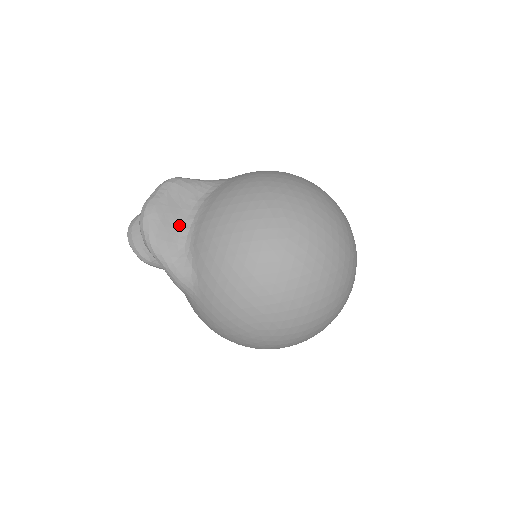
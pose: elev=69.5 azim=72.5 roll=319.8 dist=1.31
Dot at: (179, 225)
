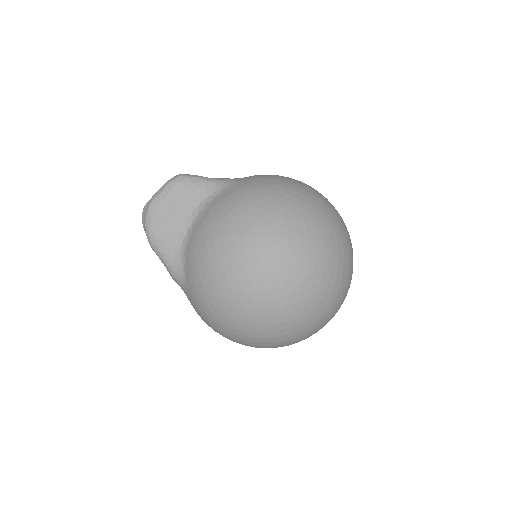
Dot at: (178, 226)
